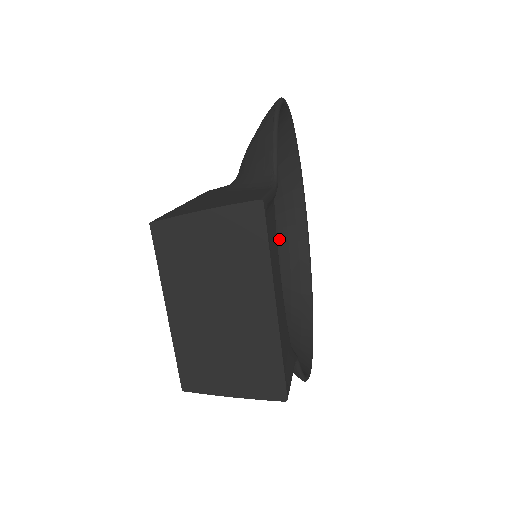
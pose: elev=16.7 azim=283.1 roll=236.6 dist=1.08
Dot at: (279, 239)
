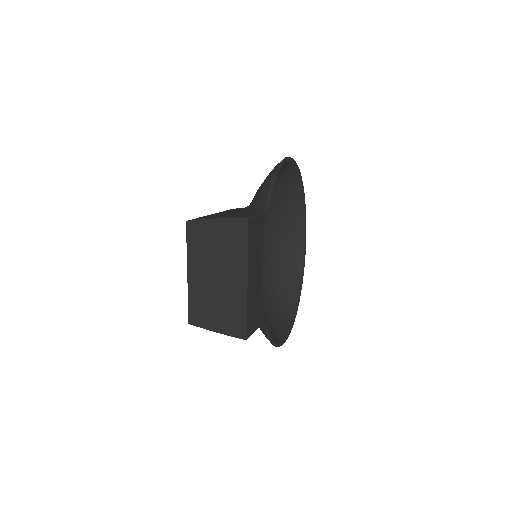
Dot at: (282, 250)
